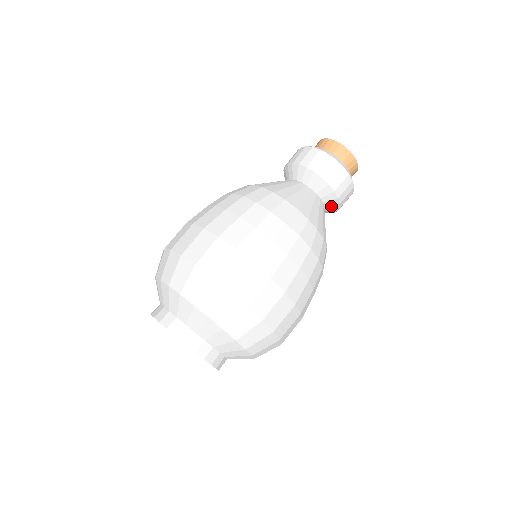
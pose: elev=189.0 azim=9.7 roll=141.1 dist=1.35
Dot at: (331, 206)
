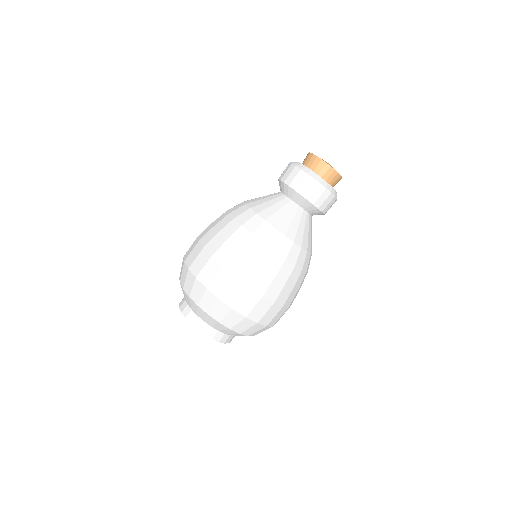
Dot at: occluded
